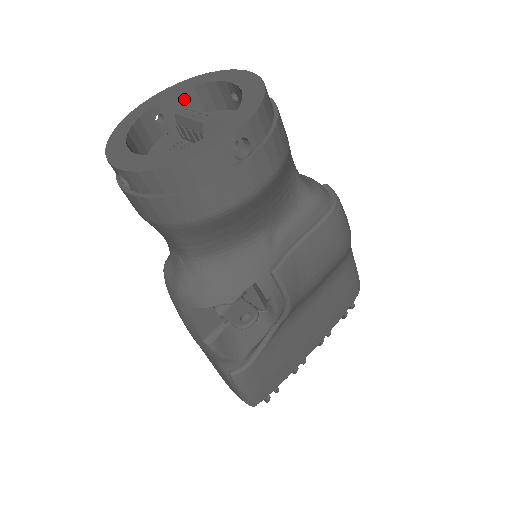
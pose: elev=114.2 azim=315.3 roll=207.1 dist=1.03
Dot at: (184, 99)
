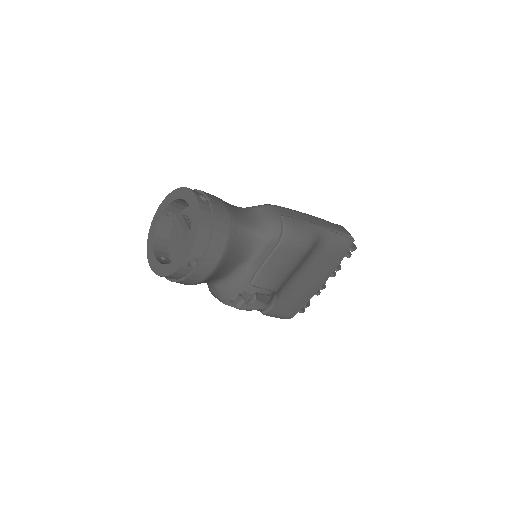
Dot at: (177, 203)
